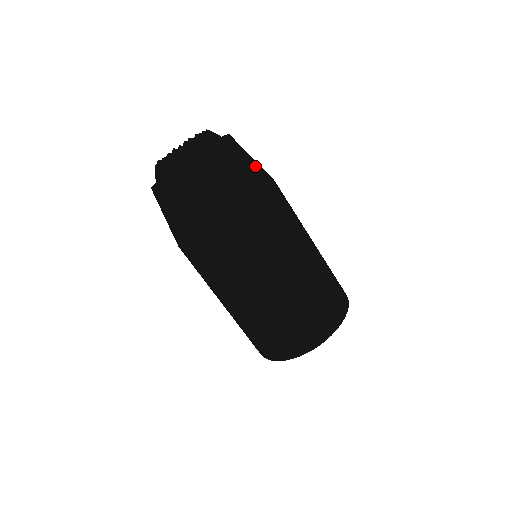
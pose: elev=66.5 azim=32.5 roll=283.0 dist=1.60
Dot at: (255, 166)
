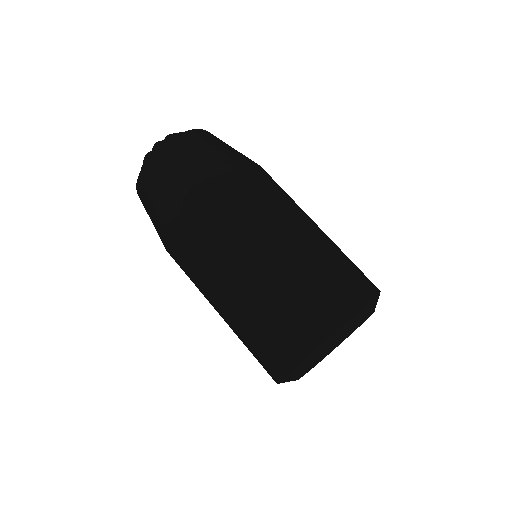
Dot at: occluded
